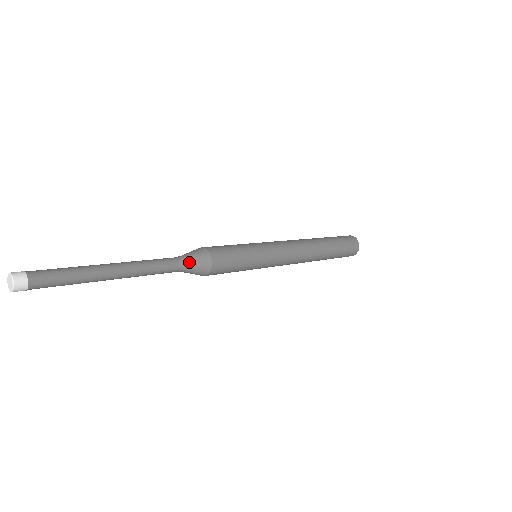
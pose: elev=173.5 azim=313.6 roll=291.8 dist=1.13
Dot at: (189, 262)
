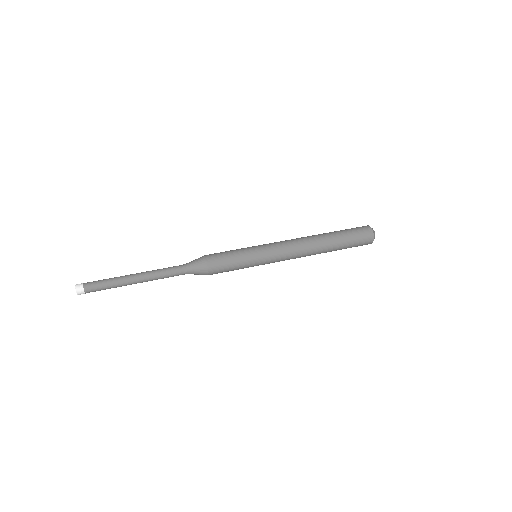
Dot at: (191, 267)
